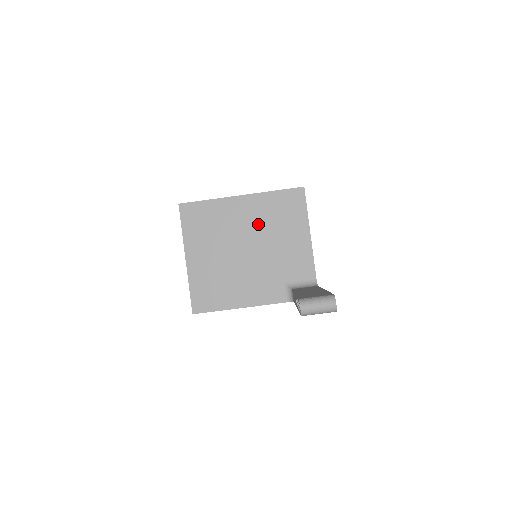
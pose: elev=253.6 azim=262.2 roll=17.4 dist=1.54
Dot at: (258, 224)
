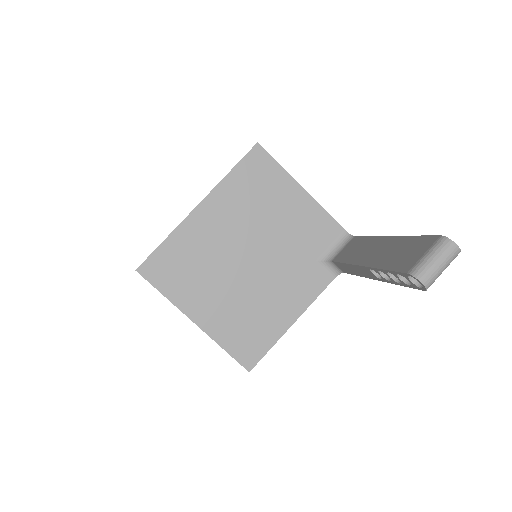
Dot at: (241, 222)
